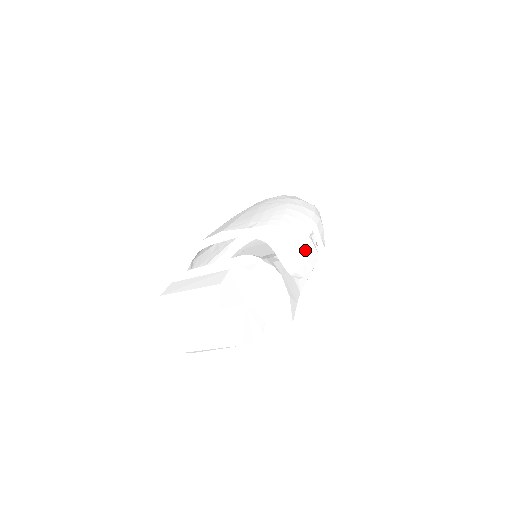
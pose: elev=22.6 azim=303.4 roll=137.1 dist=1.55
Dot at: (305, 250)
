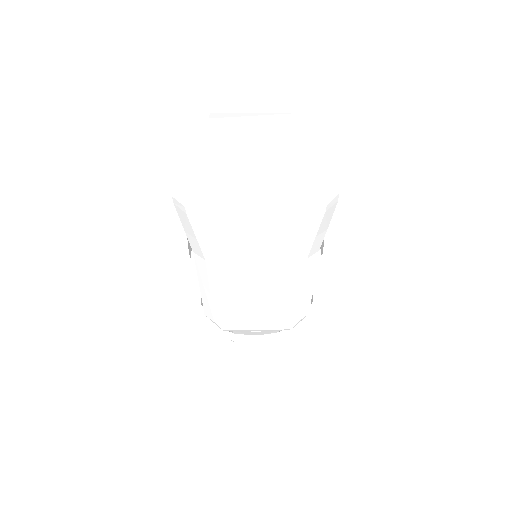
Dot at: occluded
